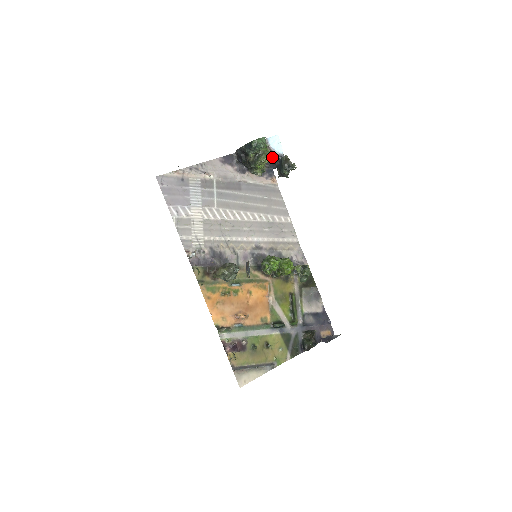
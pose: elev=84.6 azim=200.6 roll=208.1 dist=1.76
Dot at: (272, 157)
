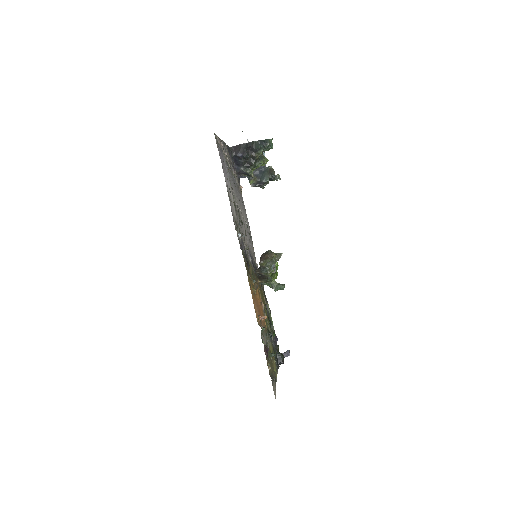
Dot at: occluded
